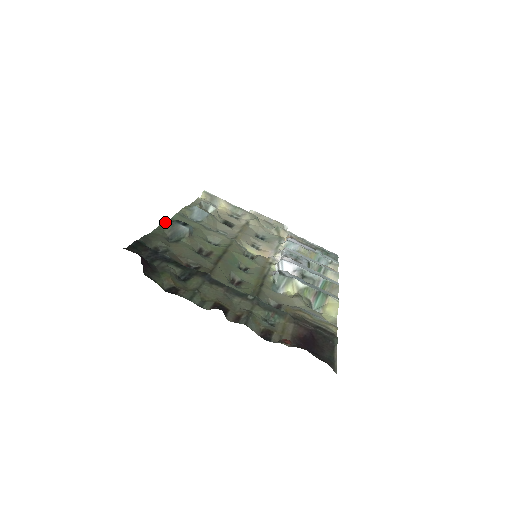
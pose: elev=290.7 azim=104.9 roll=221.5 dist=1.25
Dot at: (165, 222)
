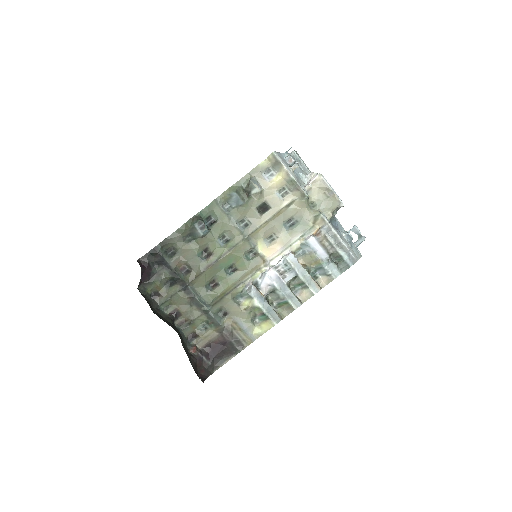
Dot at: (192, 219)
